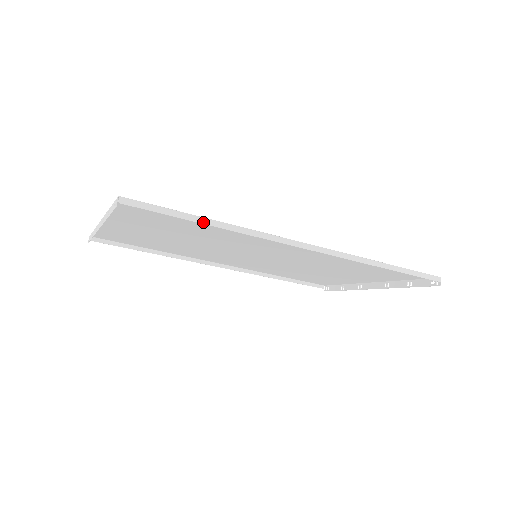
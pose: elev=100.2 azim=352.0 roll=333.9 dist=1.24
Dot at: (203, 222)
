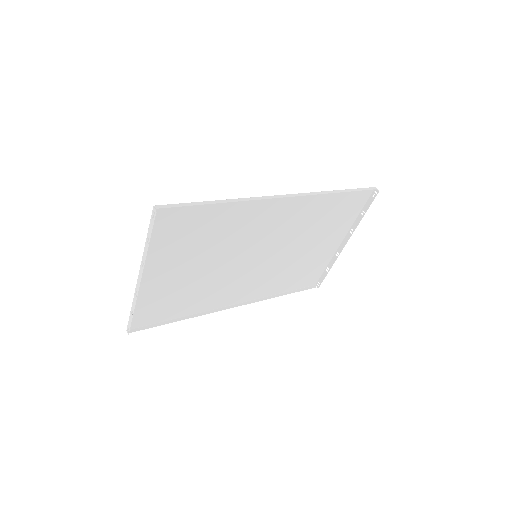
Dot at: (213, 203)
